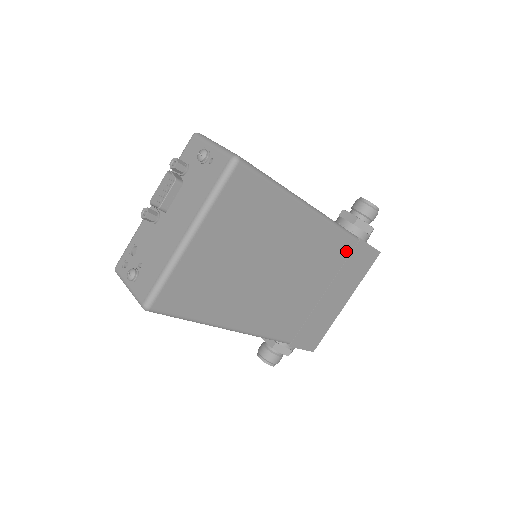
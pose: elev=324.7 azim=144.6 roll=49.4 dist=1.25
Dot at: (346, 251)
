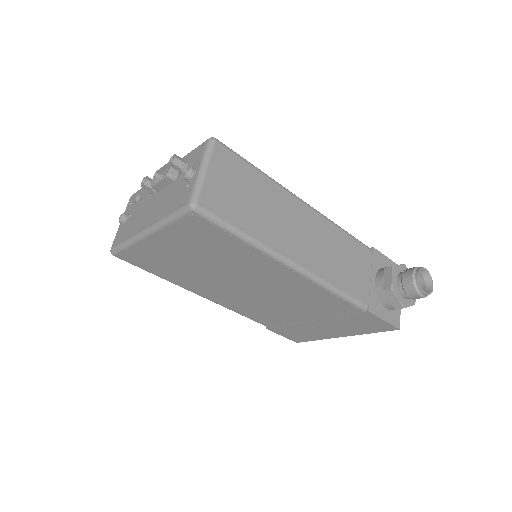
Dot at: (345, 310)
